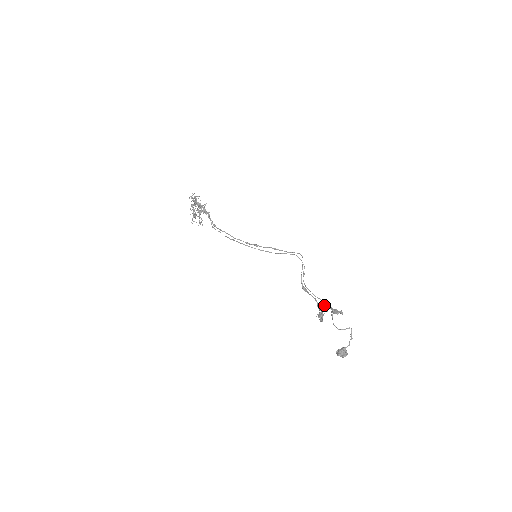
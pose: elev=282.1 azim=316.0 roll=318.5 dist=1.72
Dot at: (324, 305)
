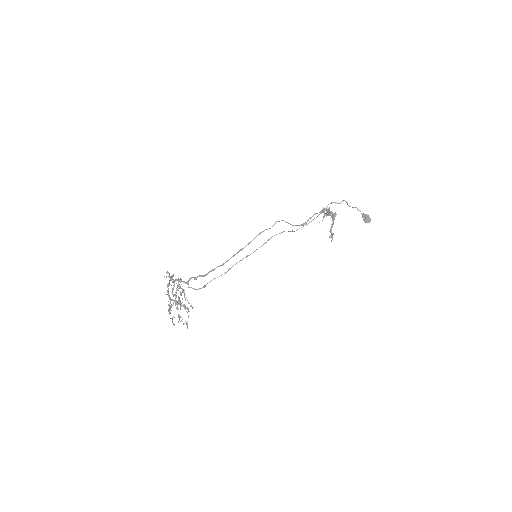
Dot at: (323, 216)
